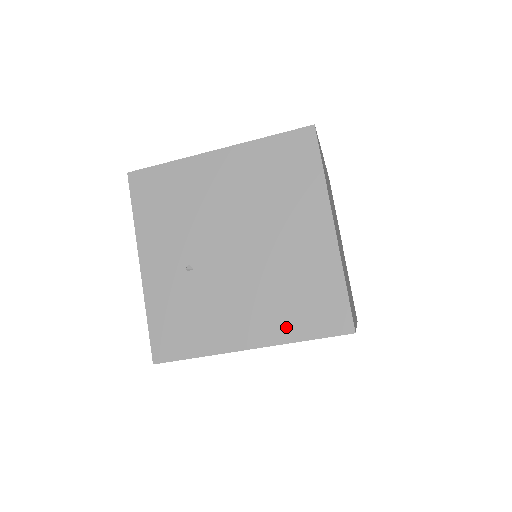
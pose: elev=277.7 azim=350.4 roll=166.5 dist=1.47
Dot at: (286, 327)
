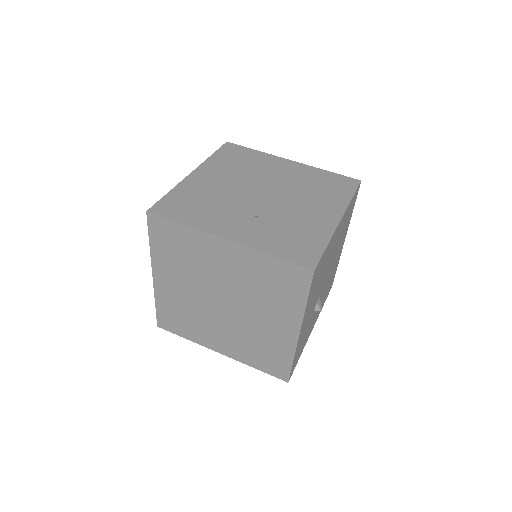
Dot at: (338, 200)
